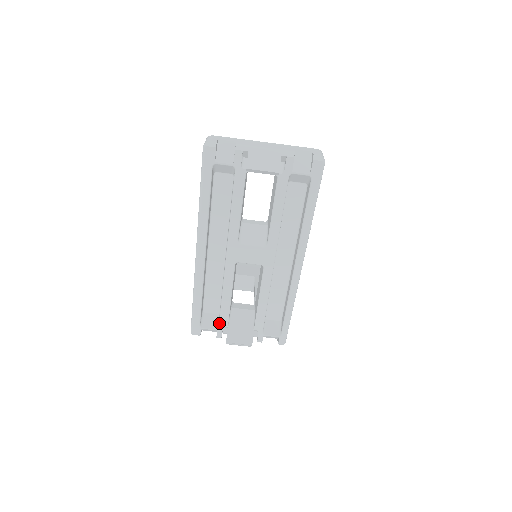
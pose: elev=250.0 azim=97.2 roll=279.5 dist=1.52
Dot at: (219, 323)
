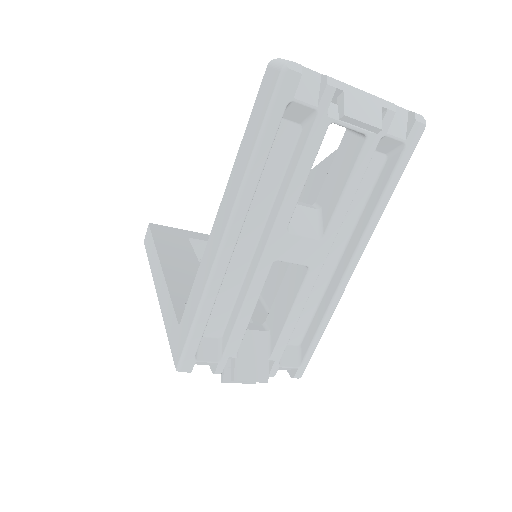
Dot at: (224, 352)
